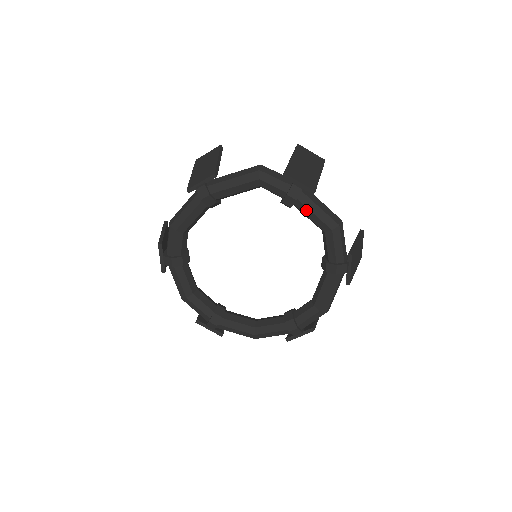
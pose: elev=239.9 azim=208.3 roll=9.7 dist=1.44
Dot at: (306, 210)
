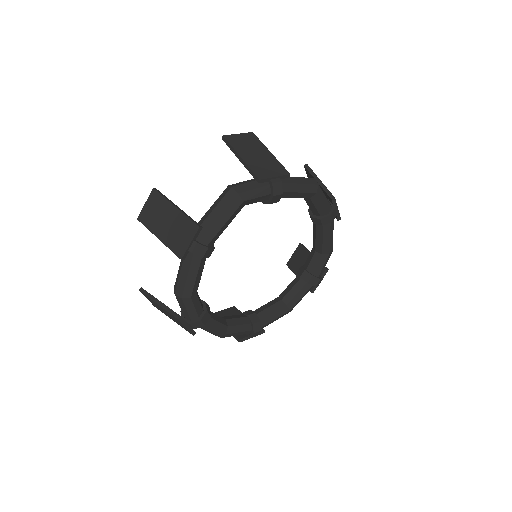
Dot at: (290, 194)
